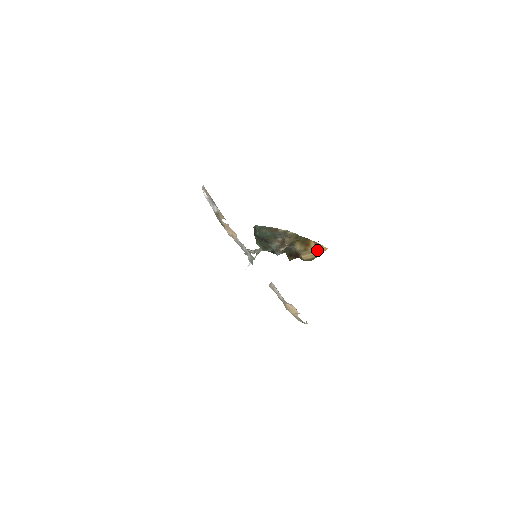
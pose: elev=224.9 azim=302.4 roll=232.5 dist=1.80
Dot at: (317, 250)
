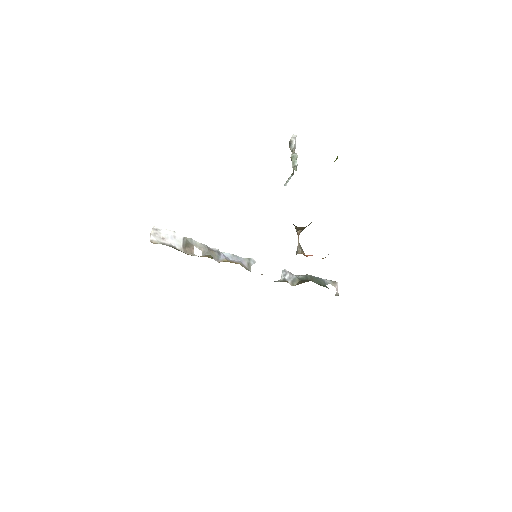
Dot at: occluded
